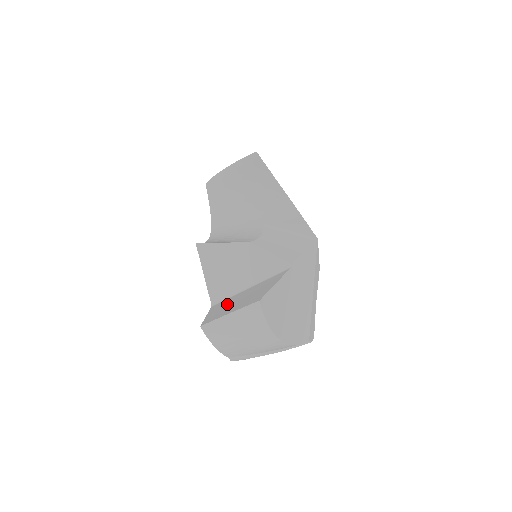
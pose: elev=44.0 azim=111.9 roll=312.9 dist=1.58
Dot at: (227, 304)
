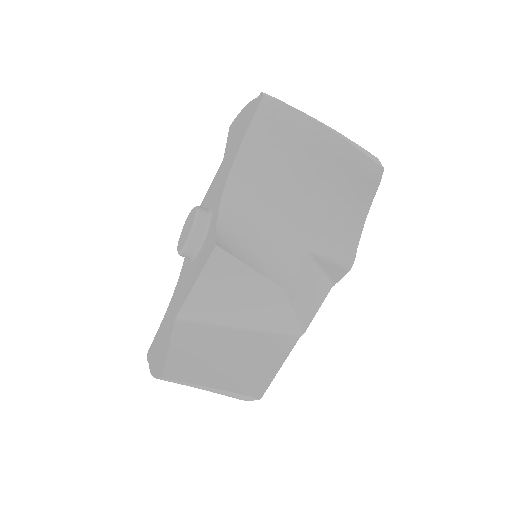
Dot at: (205, 347)
